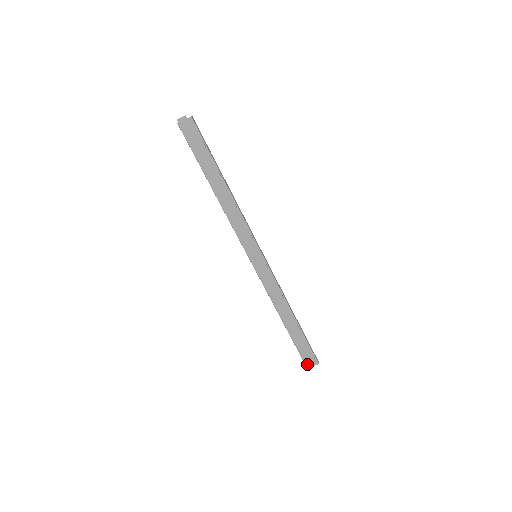
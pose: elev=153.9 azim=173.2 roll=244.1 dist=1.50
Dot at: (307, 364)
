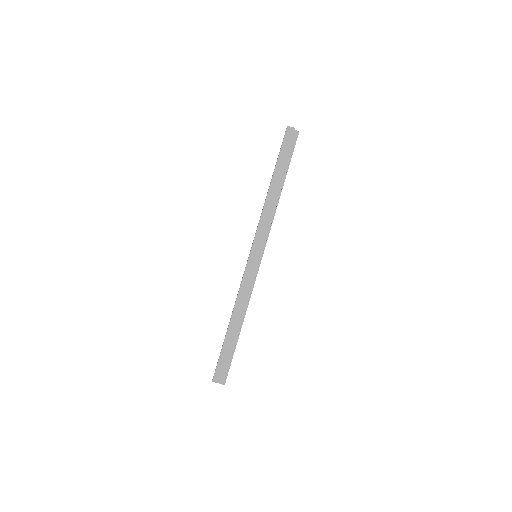
Dot at: (215, 378)
